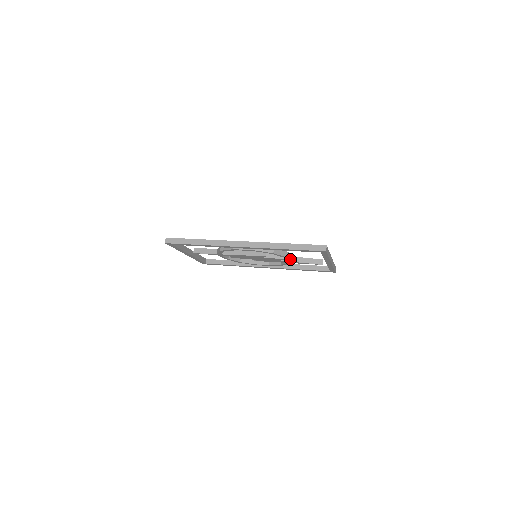
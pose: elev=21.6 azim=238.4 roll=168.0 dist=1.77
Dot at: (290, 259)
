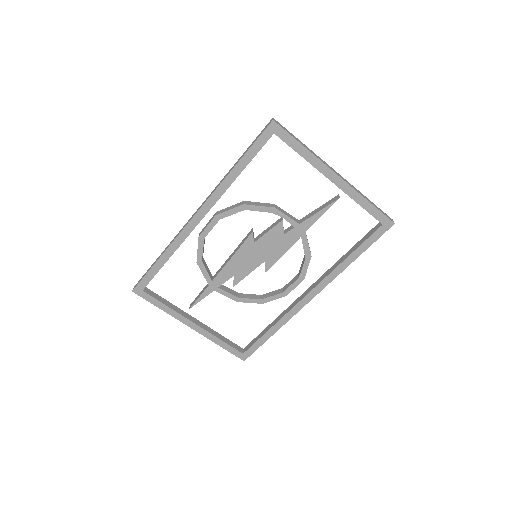
Dot at: (287, 216)
